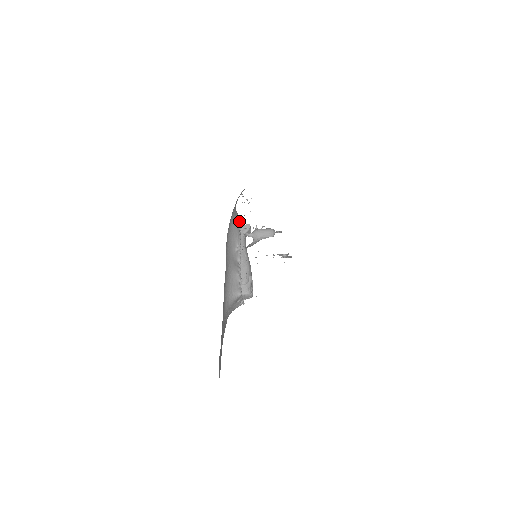
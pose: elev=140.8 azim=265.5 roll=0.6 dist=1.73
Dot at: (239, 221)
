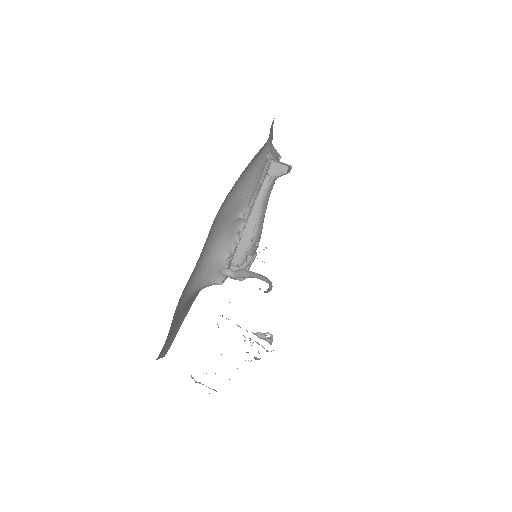
Dot at: occluded
